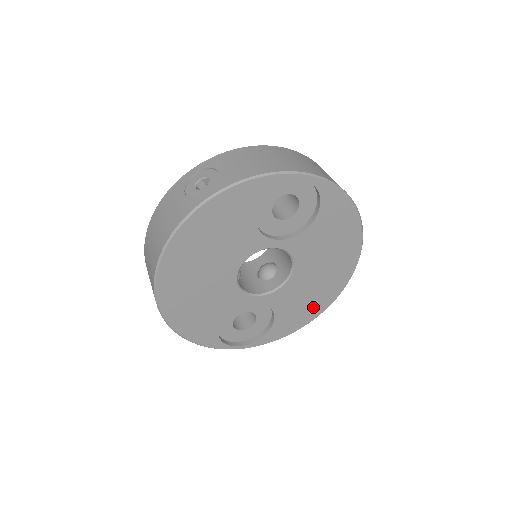
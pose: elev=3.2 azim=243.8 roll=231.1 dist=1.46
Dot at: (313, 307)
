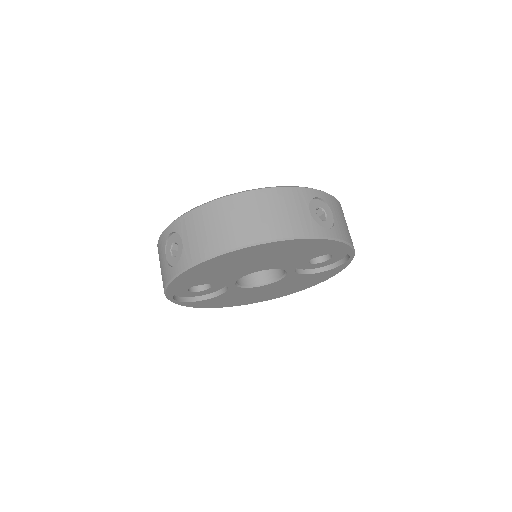
Dot at: (231, 303)
